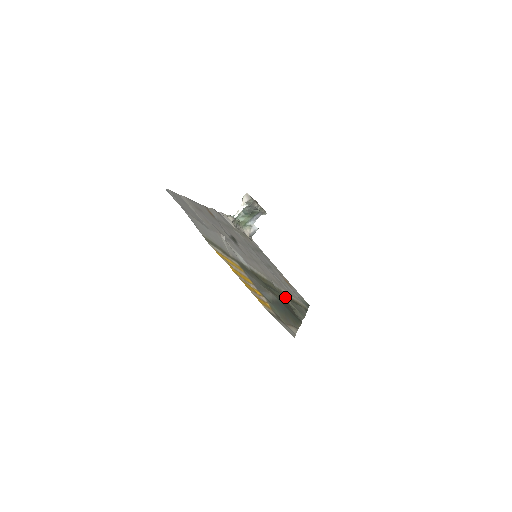
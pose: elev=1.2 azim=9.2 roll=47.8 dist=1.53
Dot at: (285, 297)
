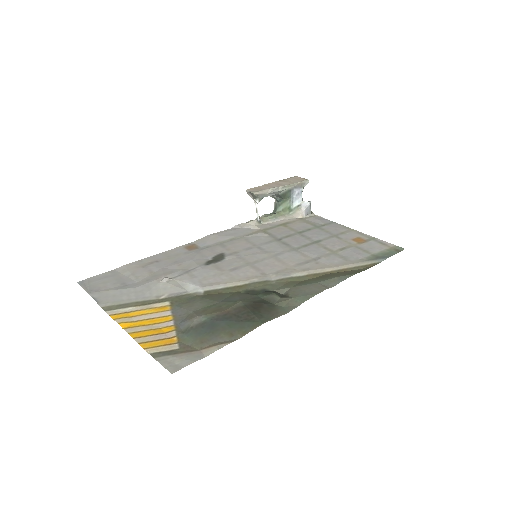
Dot at: (288, 286)
